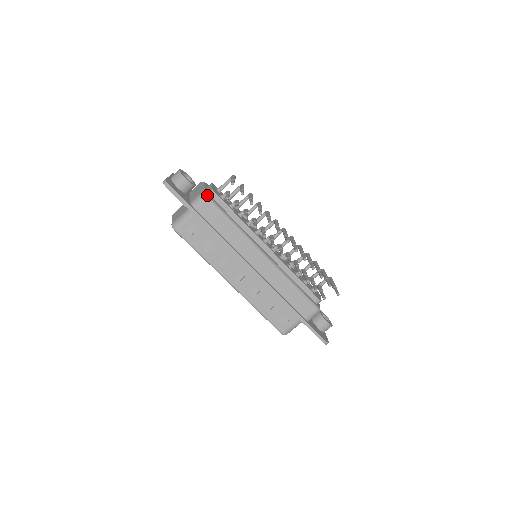
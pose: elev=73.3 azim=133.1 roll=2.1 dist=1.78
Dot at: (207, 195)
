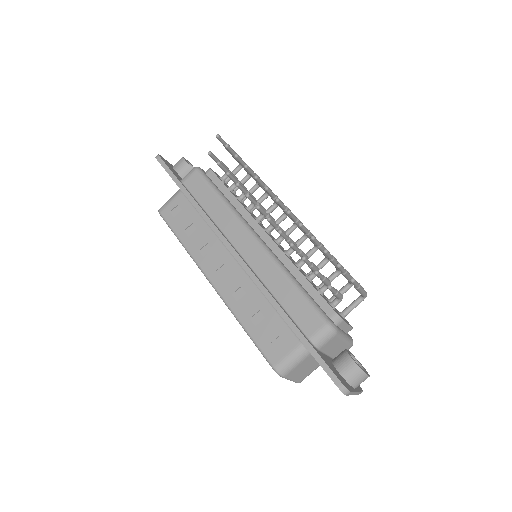
Dot at: (198, 167)
